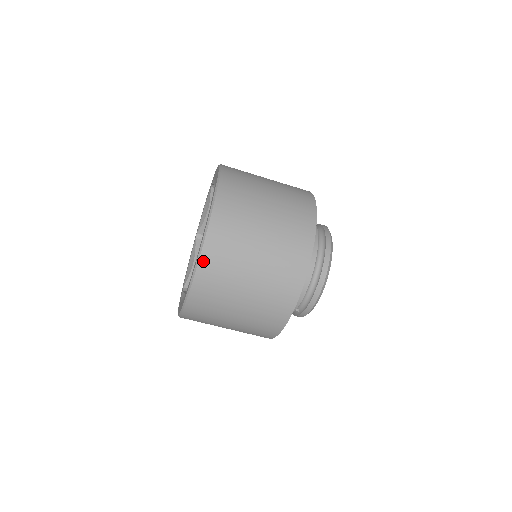
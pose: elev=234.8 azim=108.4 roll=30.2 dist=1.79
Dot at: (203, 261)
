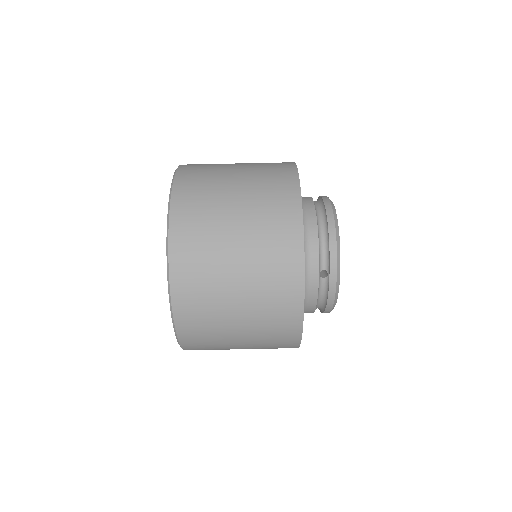
Dot at: (176, 197)
